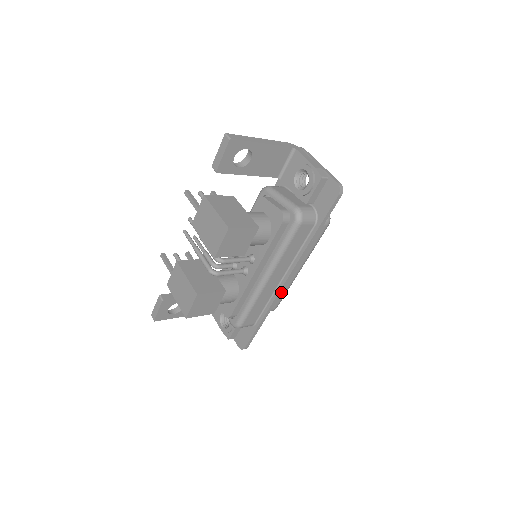
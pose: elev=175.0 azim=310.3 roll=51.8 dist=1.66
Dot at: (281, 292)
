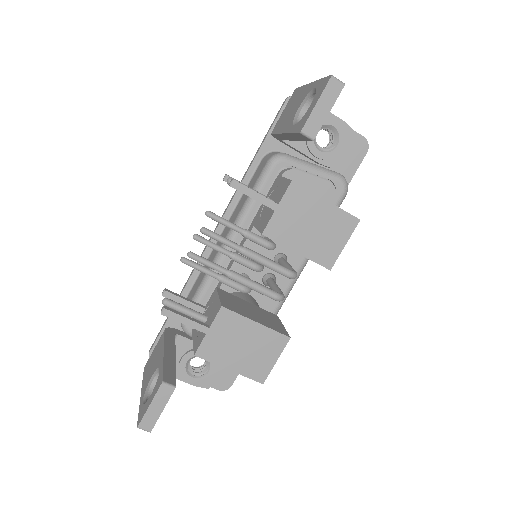
Dot at: occluded
